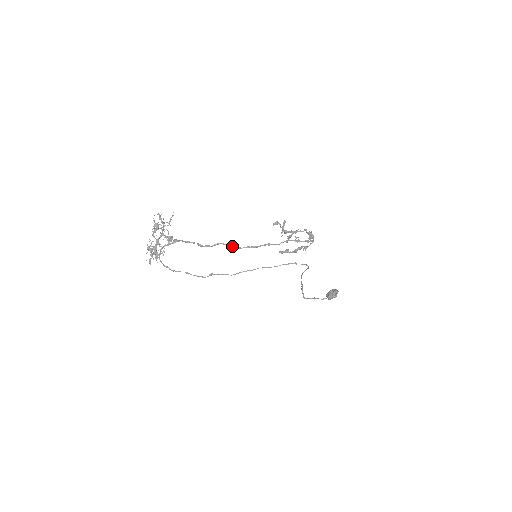
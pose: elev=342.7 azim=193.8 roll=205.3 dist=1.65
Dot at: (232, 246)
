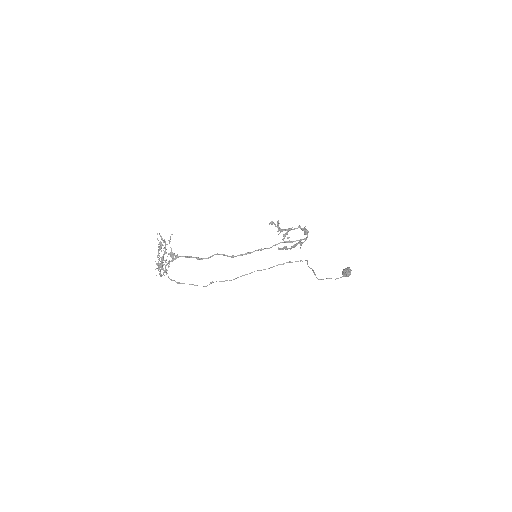
Dot at: (227, 255)
